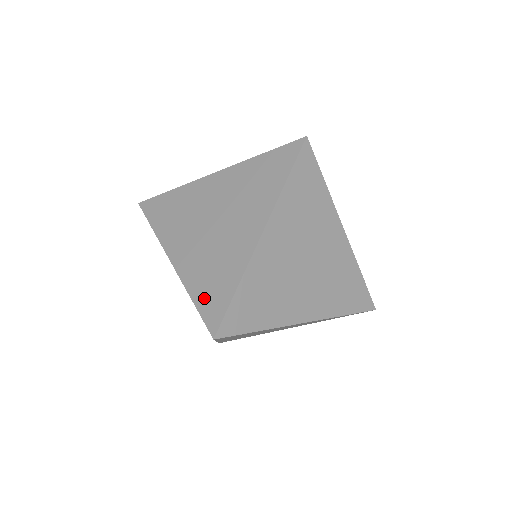
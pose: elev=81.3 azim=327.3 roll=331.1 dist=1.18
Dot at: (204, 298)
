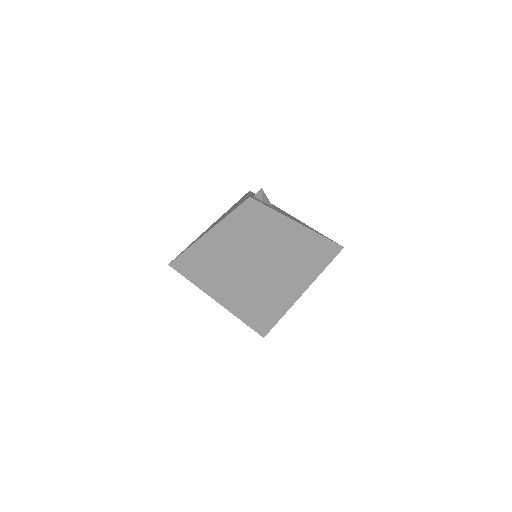
Dot at: (246, 317)
